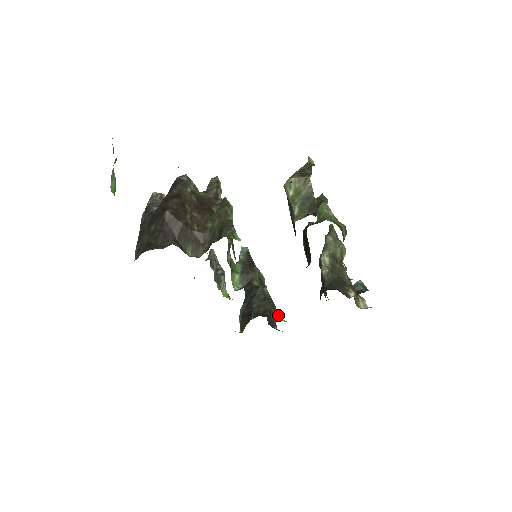
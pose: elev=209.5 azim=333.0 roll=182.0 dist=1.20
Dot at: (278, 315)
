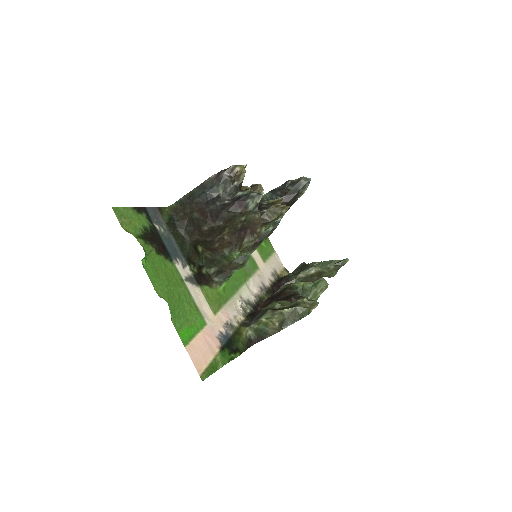
Dot at: (265, 240)
